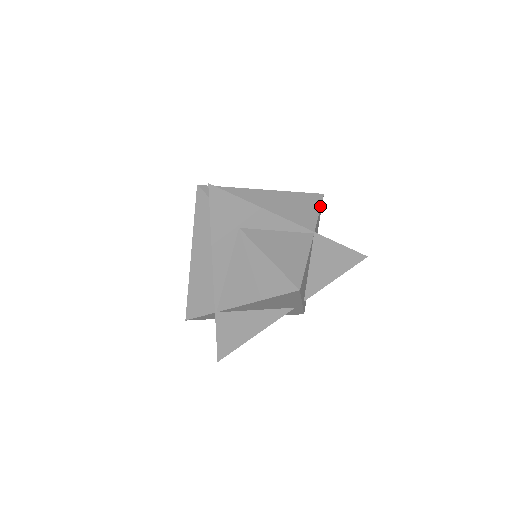
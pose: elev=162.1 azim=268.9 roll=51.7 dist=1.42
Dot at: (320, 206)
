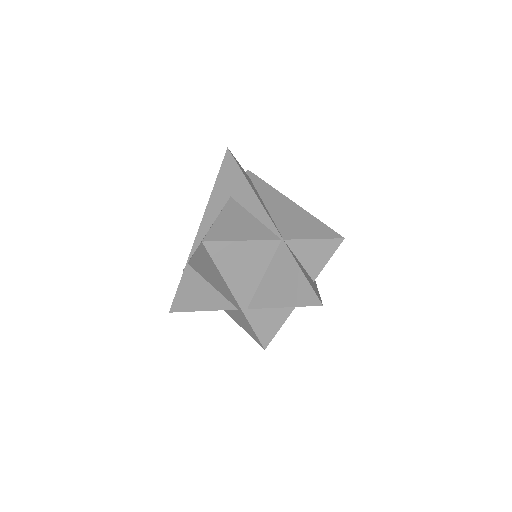
Dot at: (324, 238)
